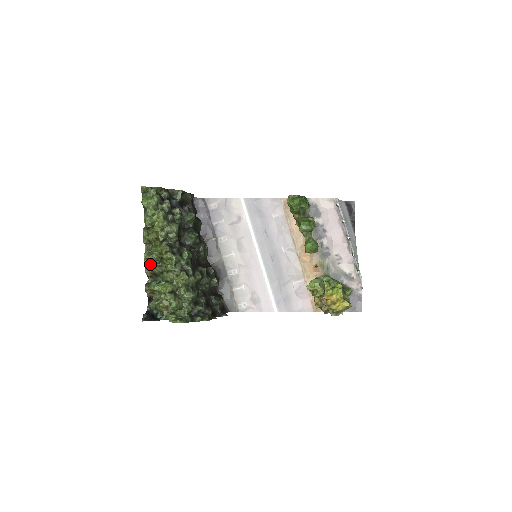
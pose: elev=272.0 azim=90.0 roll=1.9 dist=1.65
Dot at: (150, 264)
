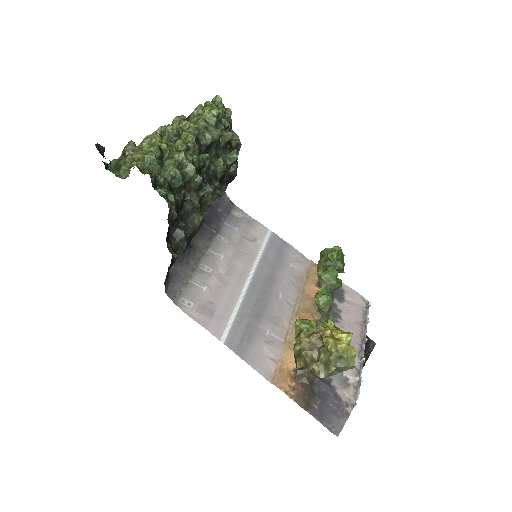
Dot at: (159, 135)
